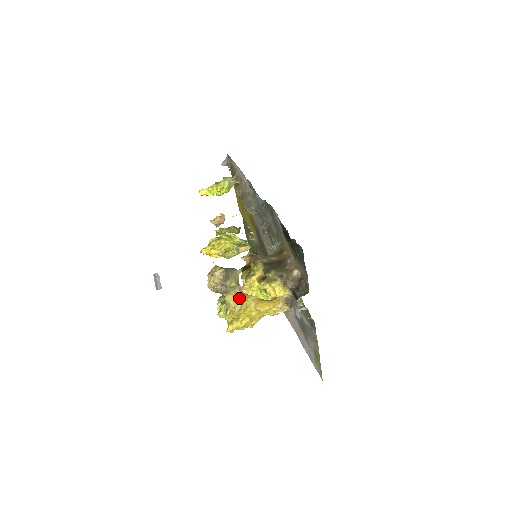
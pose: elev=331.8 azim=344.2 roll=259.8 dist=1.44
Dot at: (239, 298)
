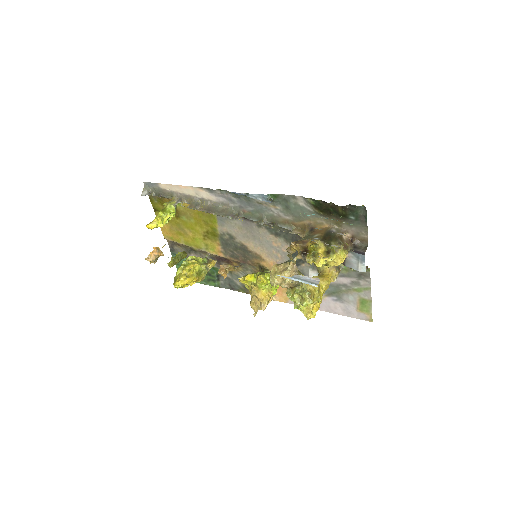
Dot at: occluded
